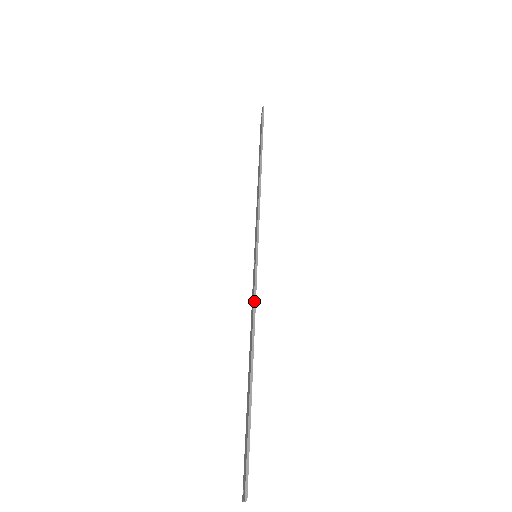
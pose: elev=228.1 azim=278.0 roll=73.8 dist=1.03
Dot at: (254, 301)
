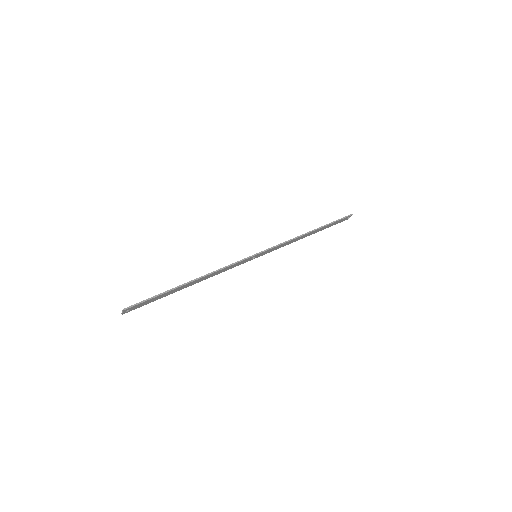
Dot at: (228, 265)
